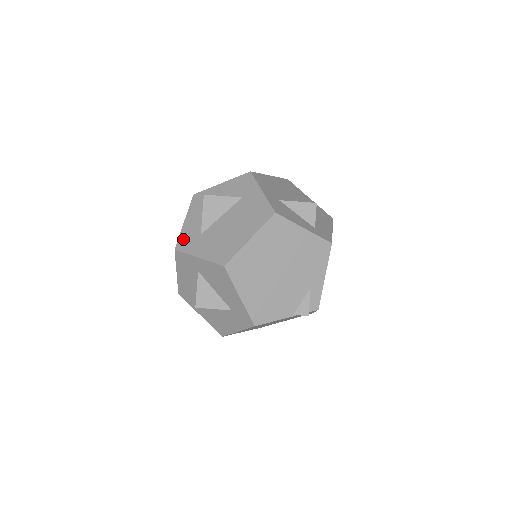
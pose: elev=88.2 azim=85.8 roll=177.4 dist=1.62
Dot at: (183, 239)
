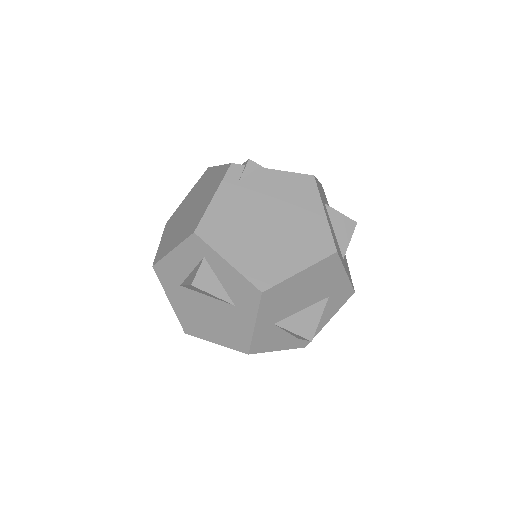
Dot at: (163, 268)
